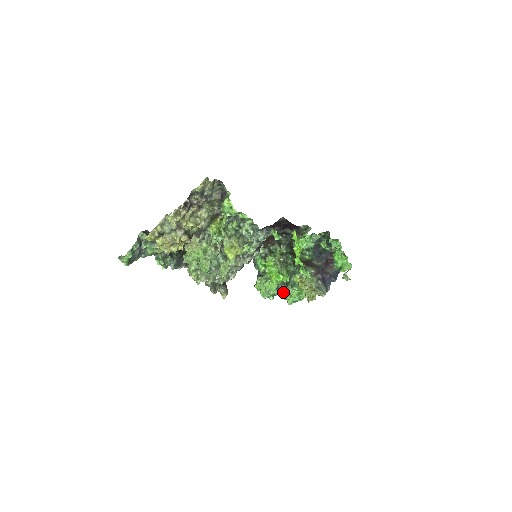
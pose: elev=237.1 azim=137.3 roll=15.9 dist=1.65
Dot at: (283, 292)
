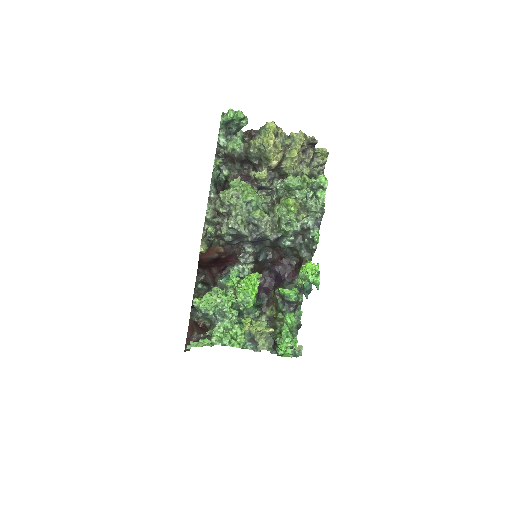
Dot at: (235, 311)
